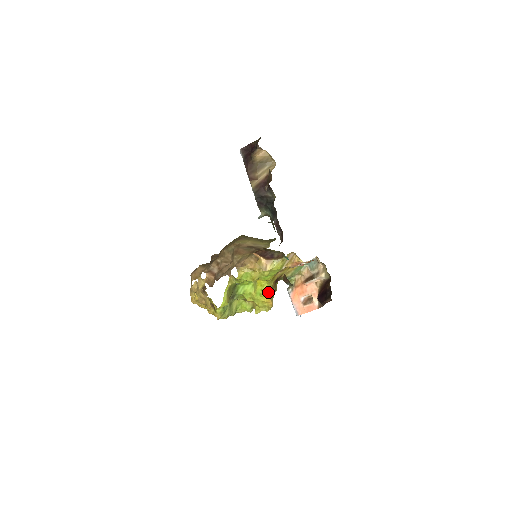
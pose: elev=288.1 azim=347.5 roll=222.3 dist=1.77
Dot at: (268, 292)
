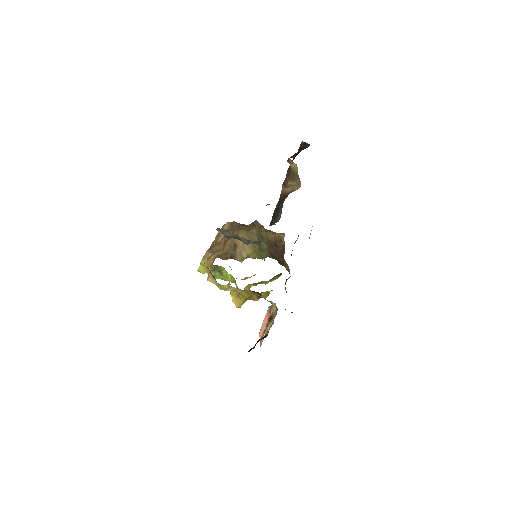
Dot at: (233, 294)
